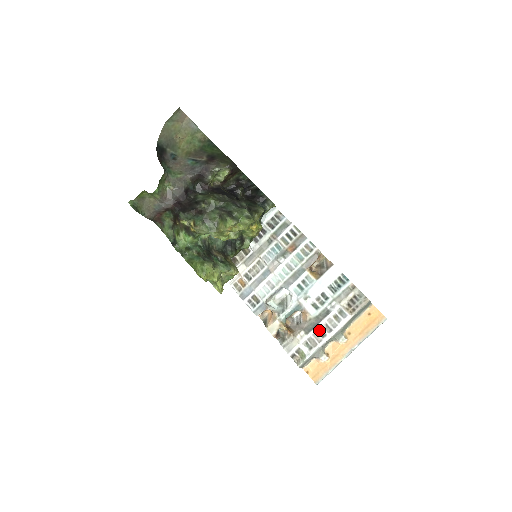
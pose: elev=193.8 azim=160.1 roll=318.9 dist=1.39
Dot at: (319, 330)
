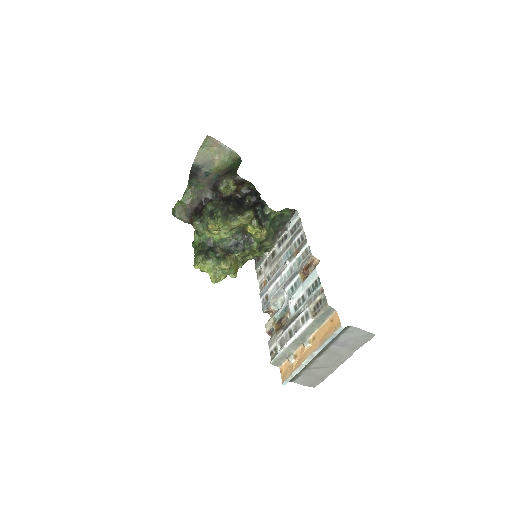
Dot at: (290, 330)
